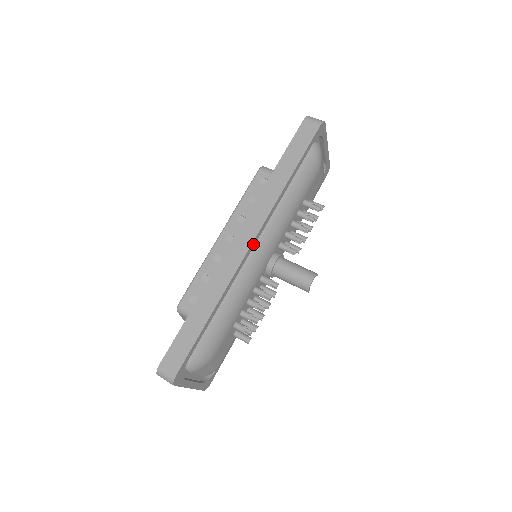
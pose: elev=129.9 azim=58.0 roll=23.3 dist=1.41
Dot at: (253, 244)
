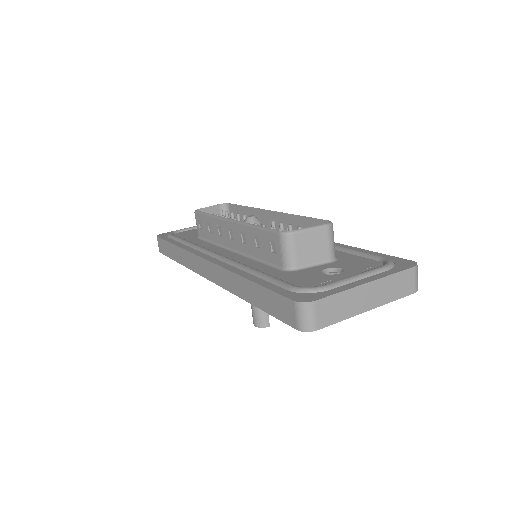
Dot at: occluded
